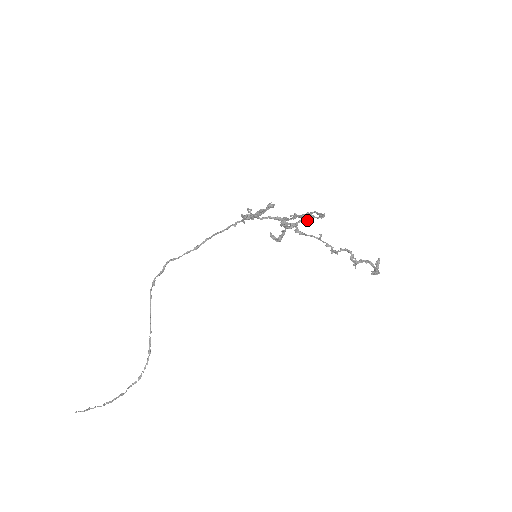
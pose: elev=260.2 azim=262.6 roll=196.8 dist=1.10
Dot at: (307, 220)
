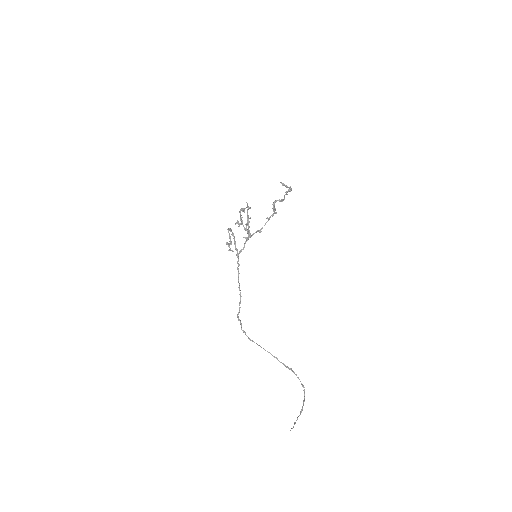
Dot at: (243, 211)
